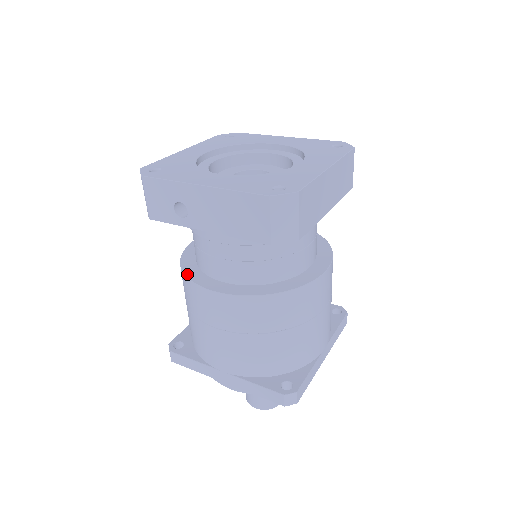
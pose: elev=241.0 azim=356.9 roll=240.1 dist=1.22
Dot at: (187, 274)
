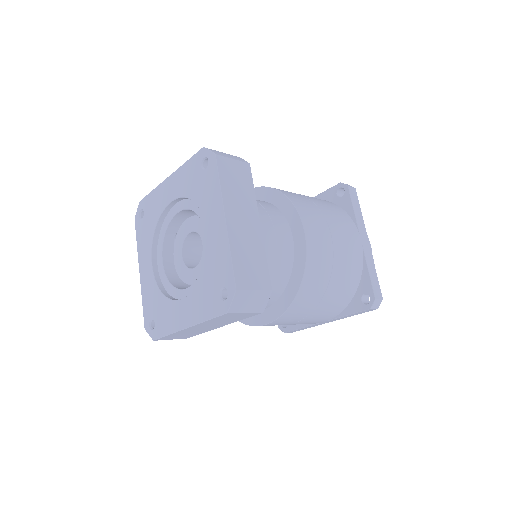
Dot at: occluded
